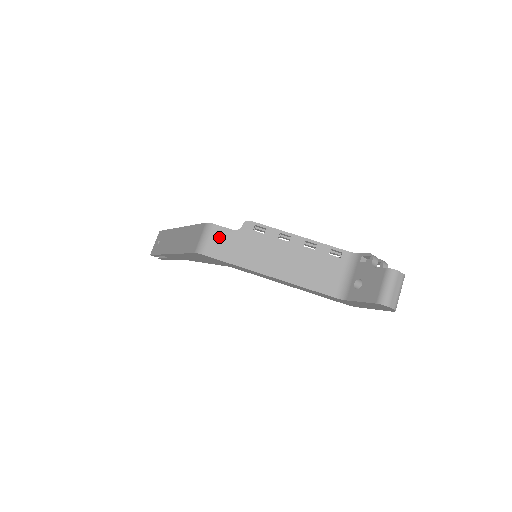
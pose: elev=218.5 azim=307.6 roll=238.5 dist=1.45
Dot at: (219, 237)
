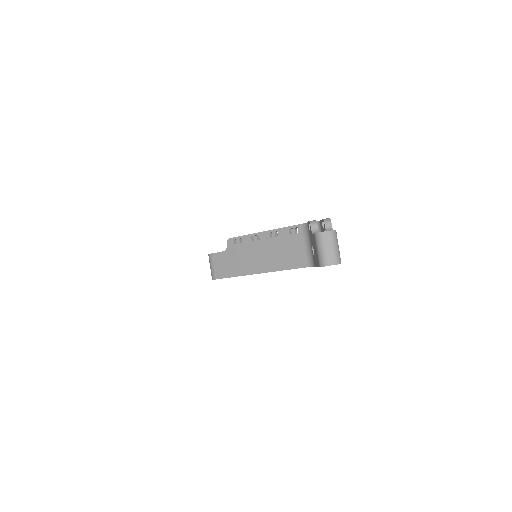
Dot at: (218, 261)
